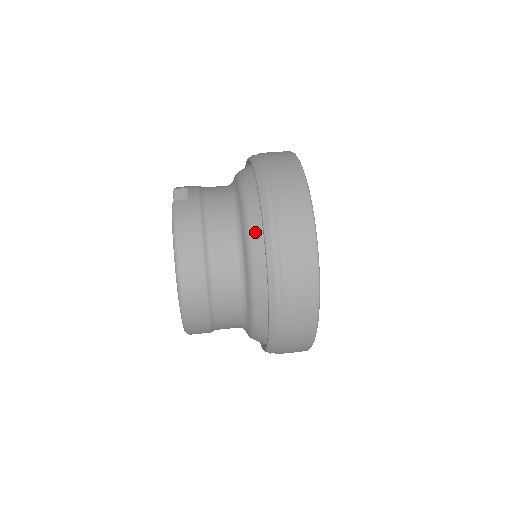
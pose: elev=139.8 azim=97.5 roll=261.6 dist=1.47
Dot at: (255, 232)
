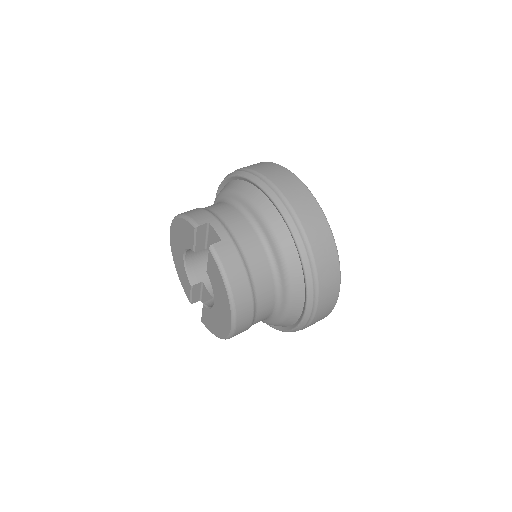
Dot at: (292, 264)
